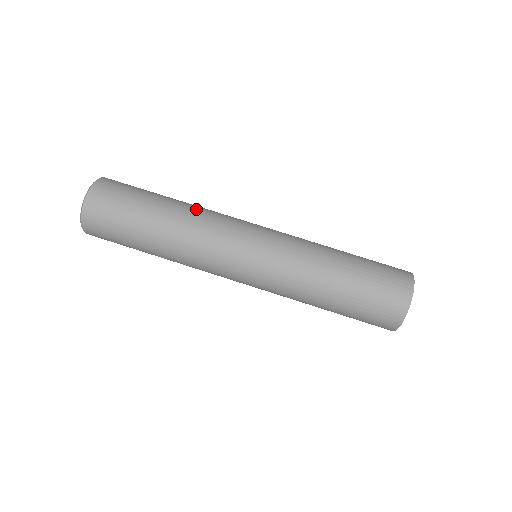
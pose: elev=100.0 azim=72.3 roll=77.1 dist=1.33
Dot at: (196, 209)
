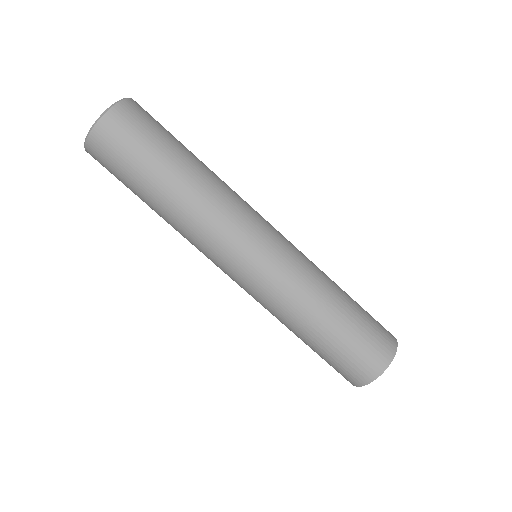
Dot at: (212, 188)
